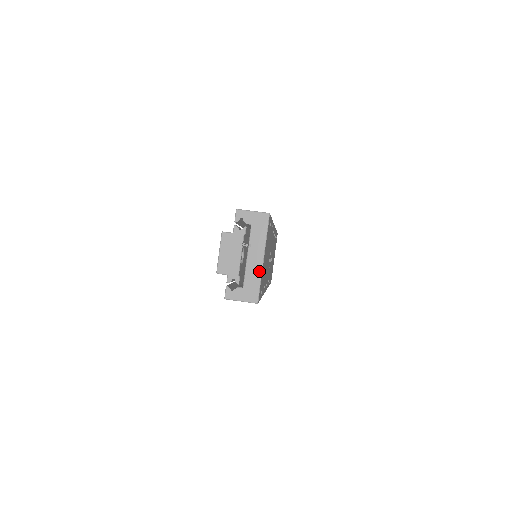
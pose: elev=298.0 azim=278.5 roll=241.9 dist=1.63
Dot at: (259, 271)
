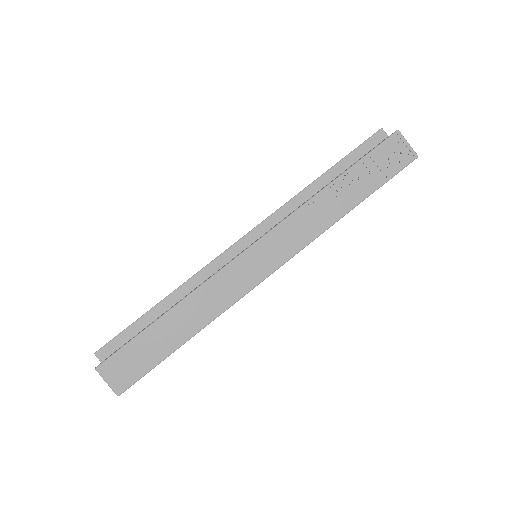
Dot at: occluded
